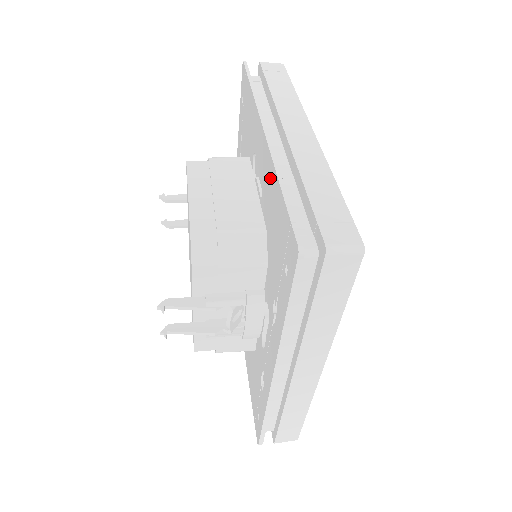
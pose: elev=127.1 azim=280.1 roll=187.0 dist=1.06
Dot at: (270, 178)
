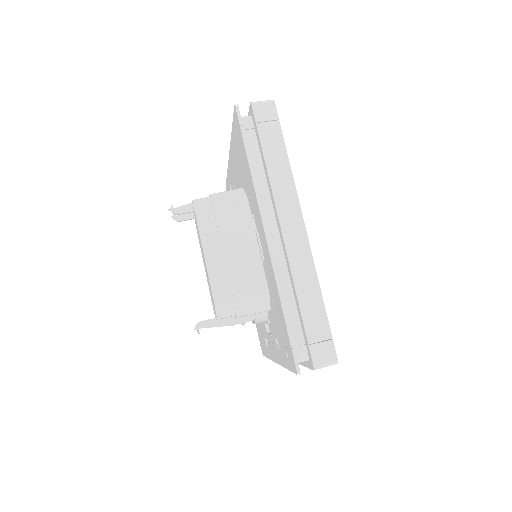
Dot at: (273, 280)
